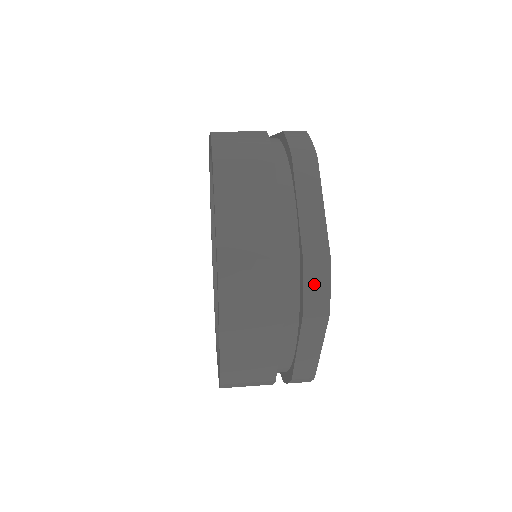
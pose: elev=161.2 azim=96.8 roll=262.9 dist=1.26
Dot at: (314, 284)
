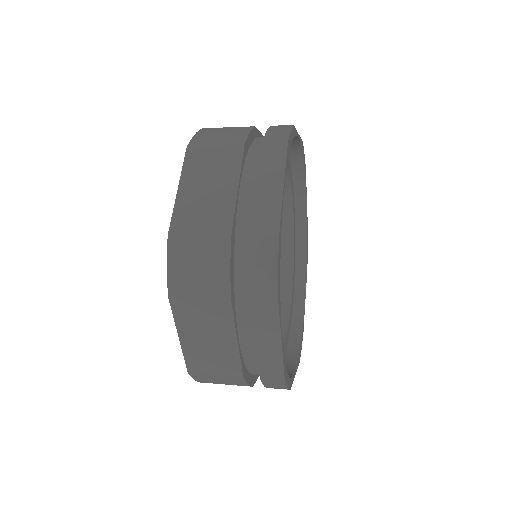
Dot at: (276, 131)
